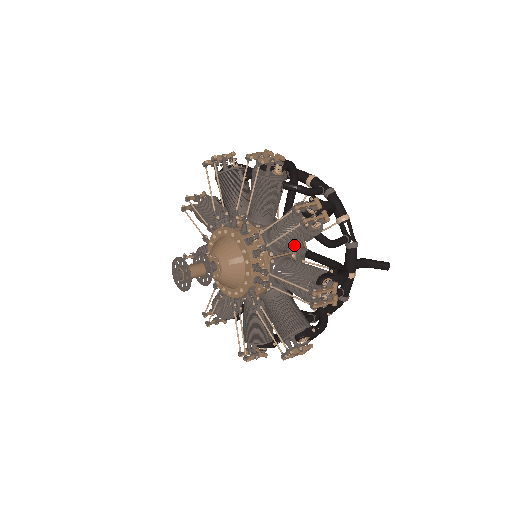
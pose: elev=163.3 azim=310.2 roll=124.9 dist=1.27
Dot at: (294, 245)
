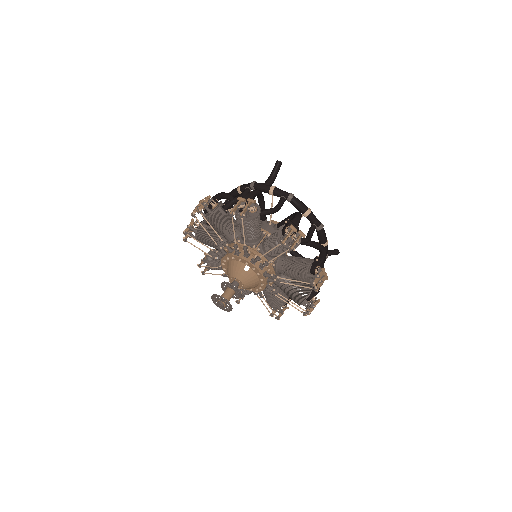
Dot at: occluded
